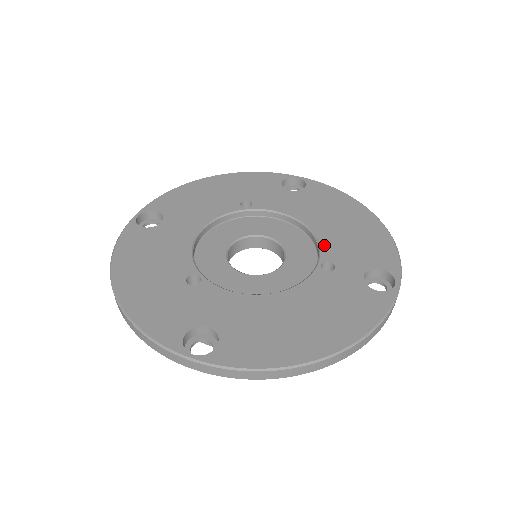
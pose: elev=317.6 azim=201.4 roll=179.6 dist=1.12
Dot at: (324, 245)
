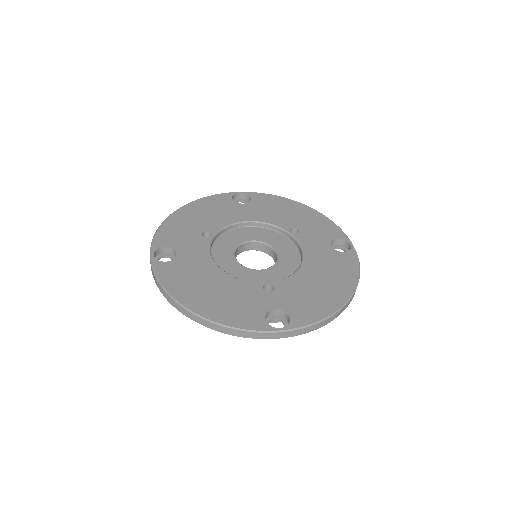
Dot at: (288, 280)
